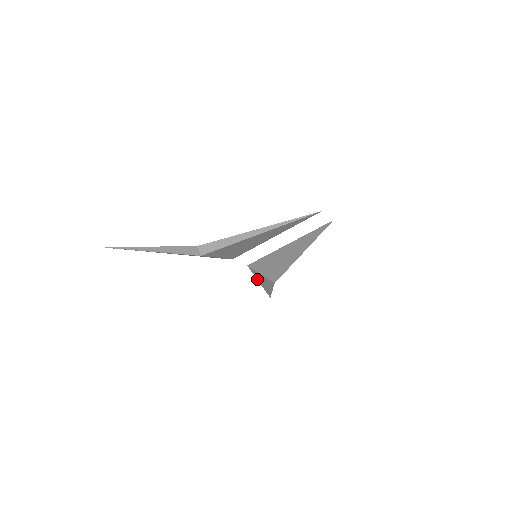
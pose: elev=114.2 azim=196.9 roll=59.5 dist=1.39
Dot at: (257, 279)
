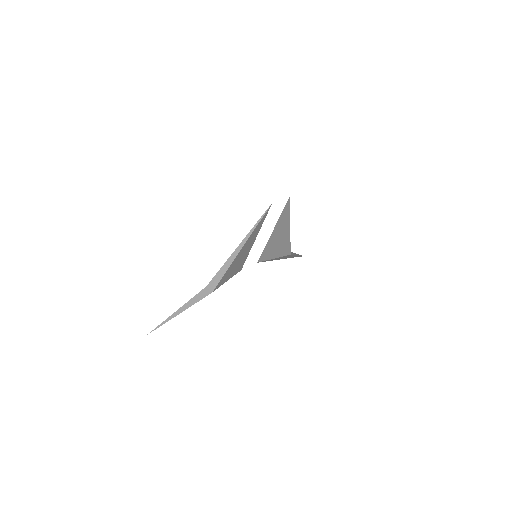
Dot at: occluded
